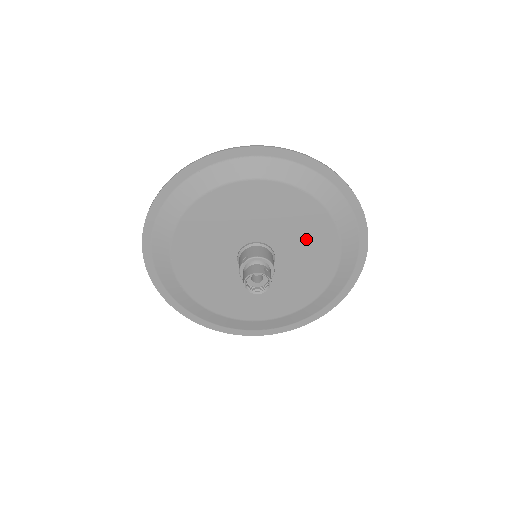
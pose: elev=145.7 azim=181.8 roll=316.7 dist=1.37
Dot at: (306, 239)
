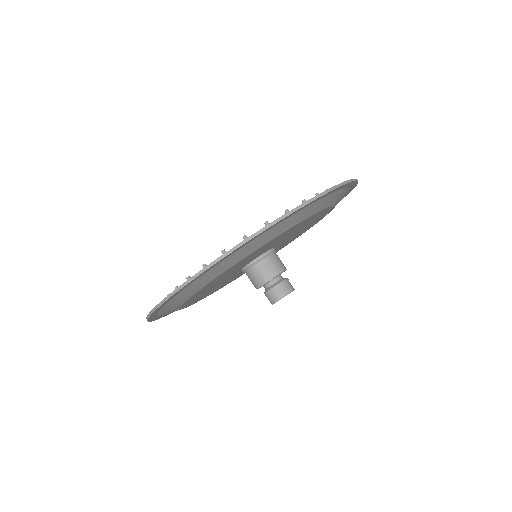
Dot at: occluded
